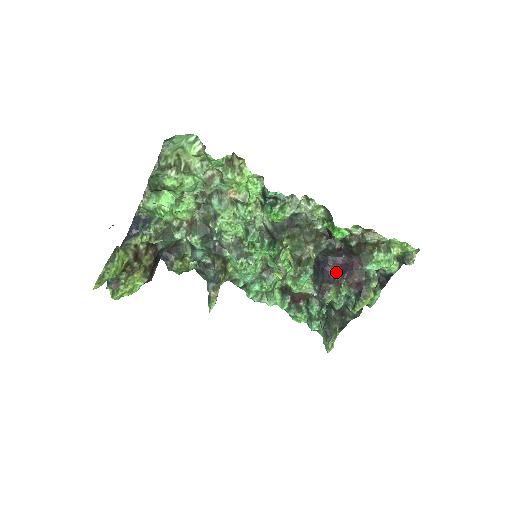
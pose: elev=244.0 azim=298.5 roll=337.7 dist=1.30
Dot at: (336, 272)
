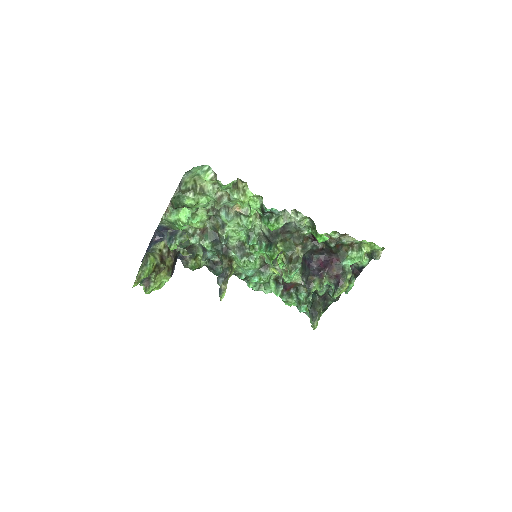
Dot at: (319, 267)
